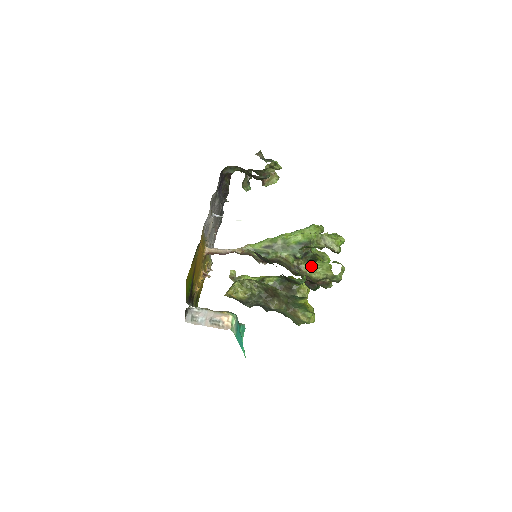
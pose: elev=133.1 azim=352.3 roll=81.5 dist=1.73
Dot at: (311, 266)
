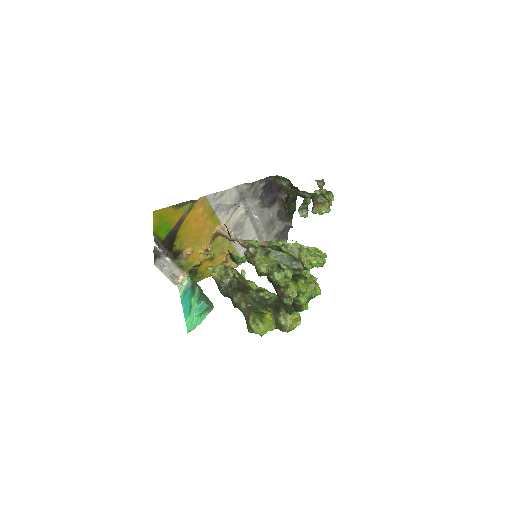
Dot at: (264, 259)
